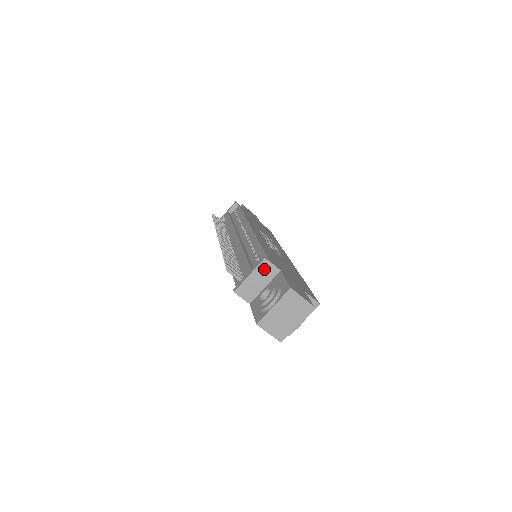
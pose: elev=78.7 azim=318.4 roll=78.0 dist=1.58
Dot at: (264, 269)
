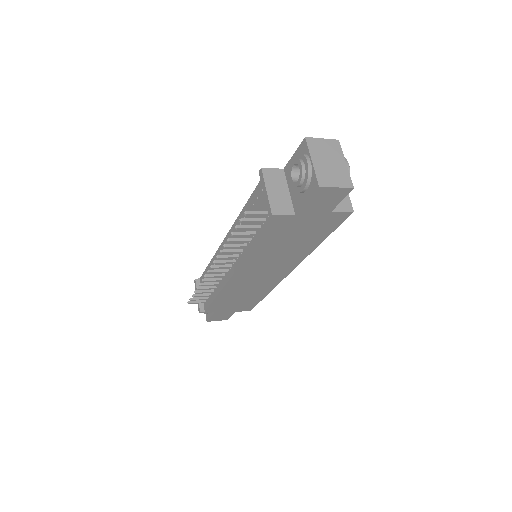
Dot at: (271, 177)
